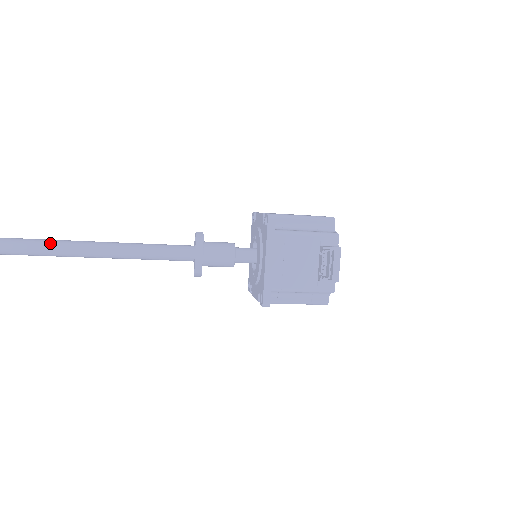
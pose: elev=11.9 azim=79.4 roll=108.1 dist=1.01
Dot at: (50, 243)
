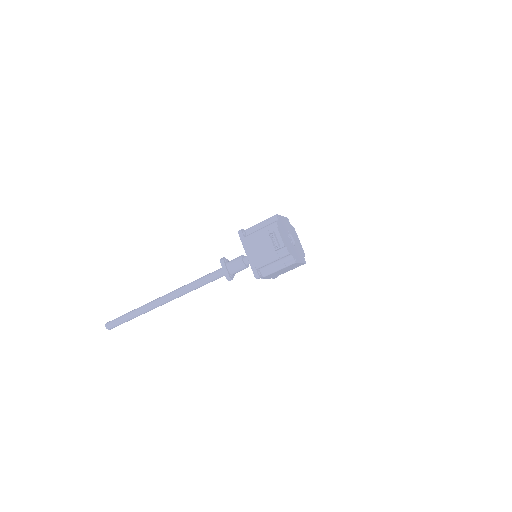
Dot at: (167, 295)
